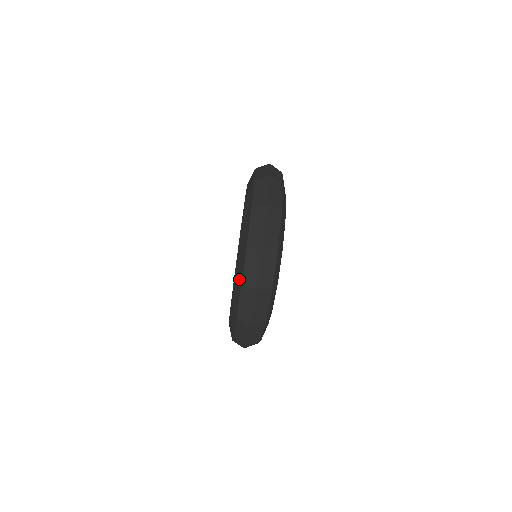
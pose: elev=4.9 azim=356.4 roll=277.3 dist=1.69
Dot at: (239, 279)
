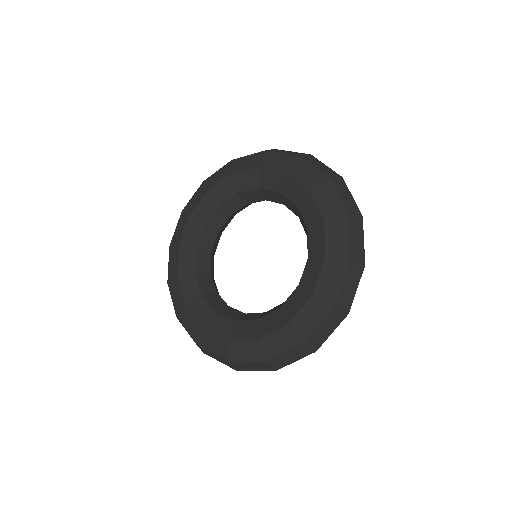
Dot at: (300, 333)
